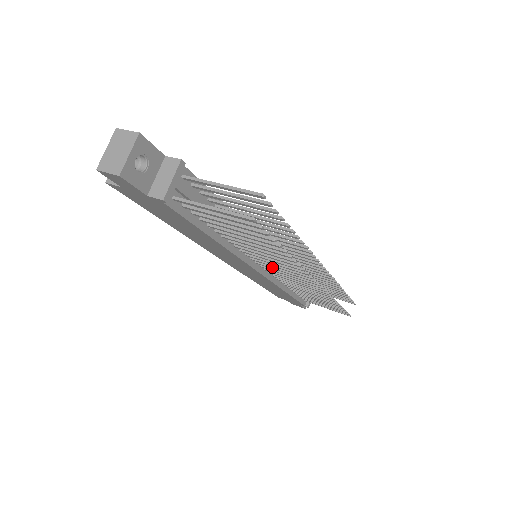
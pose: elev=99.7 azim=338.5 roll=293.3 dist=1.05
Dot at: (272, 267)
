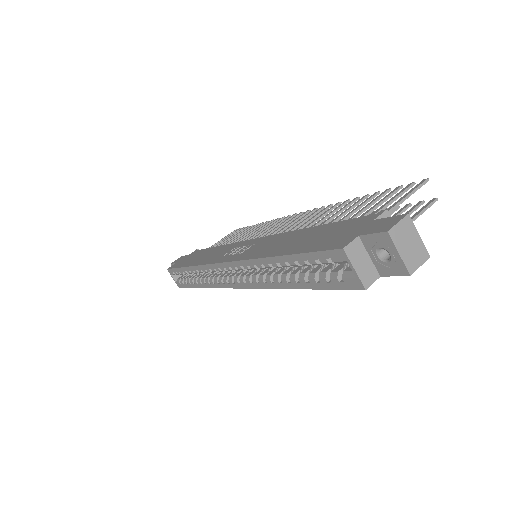
Dot at: occluded
